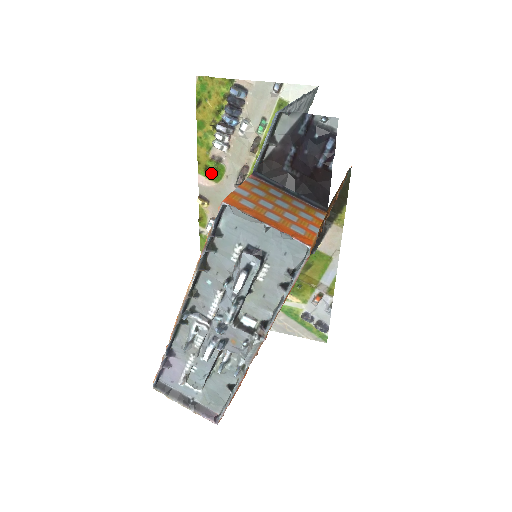
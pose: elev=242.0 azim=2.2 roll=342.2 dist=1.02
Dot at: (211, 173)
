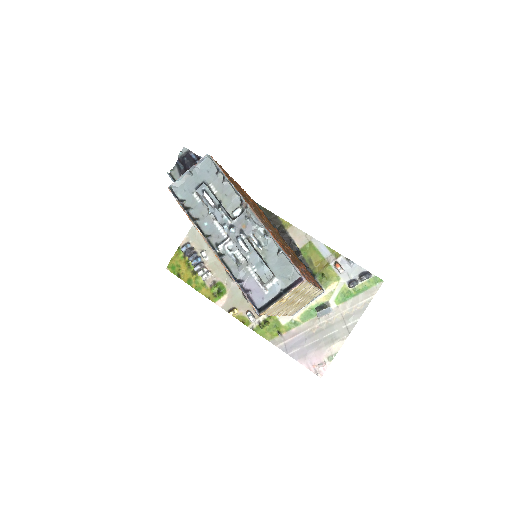
Dot at: (218, 293)
